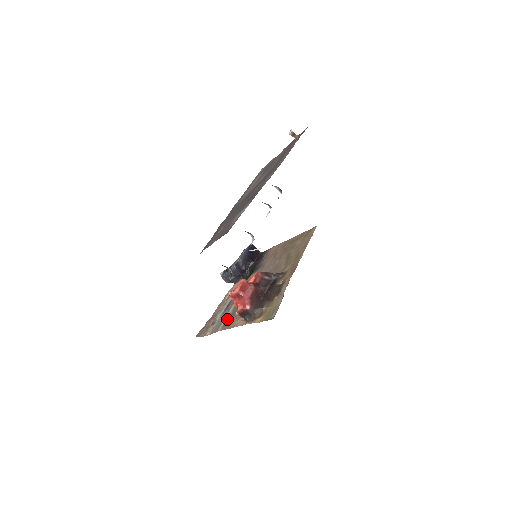
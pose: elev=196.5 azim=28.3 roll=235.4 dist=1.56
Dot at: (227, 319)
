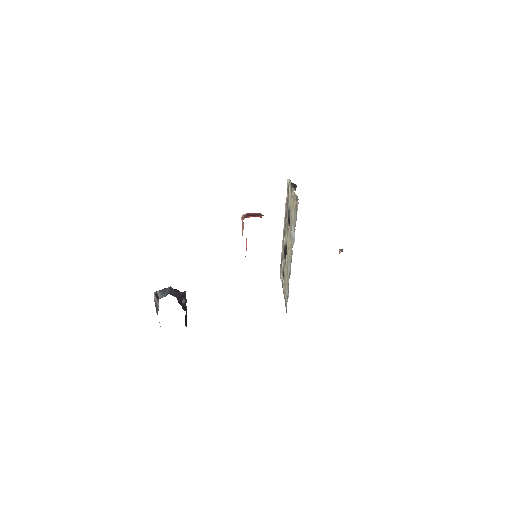
Dot at: occluded
